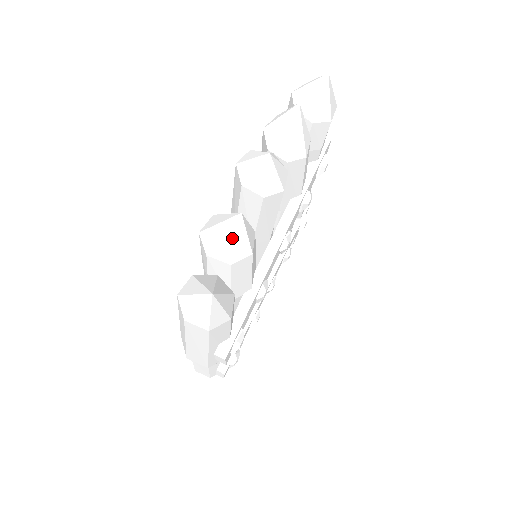
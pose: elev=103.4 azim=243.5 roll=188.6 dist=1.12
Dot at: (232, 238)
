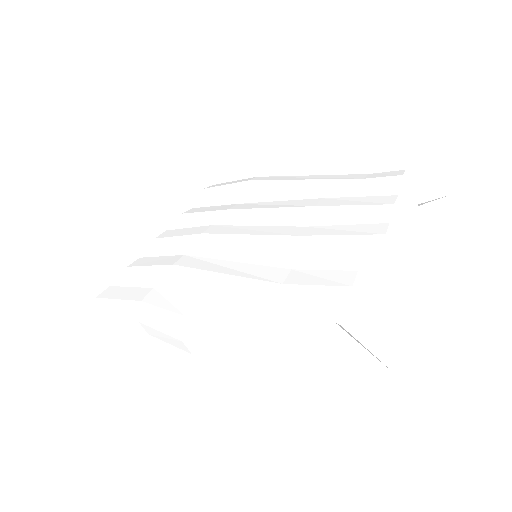
Dot at: (386, 313)
